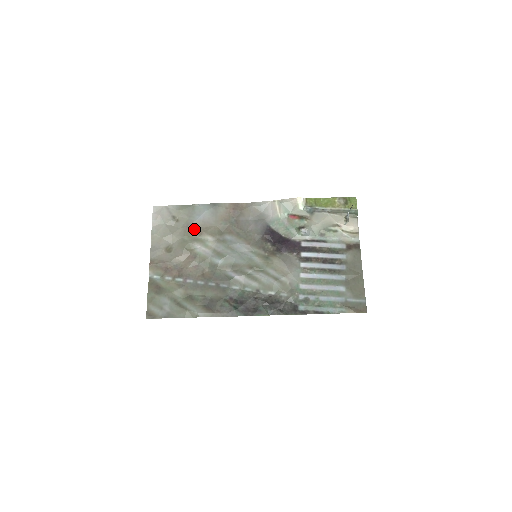
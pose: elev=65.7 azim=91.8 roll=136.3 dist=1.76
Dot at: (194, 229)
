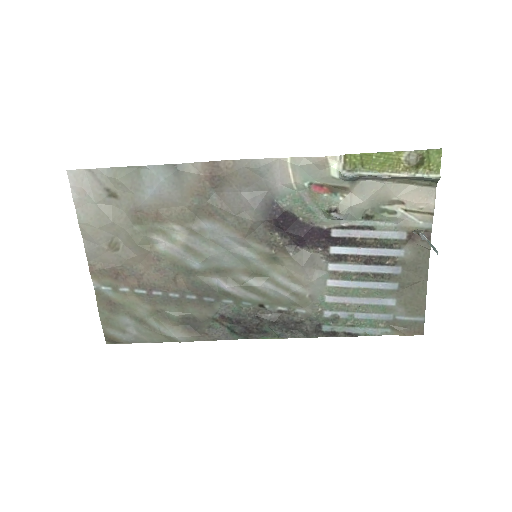
Dot at: (147, 213)
